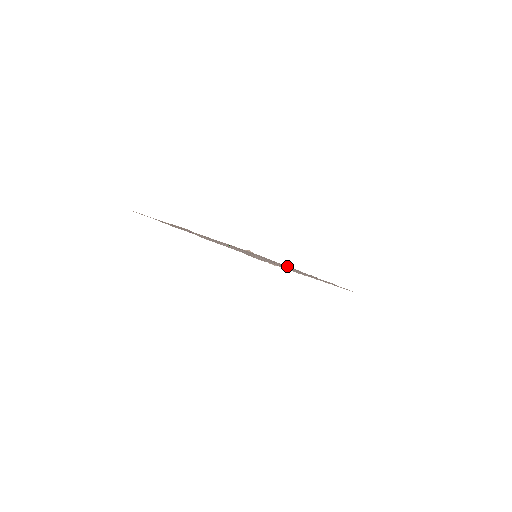
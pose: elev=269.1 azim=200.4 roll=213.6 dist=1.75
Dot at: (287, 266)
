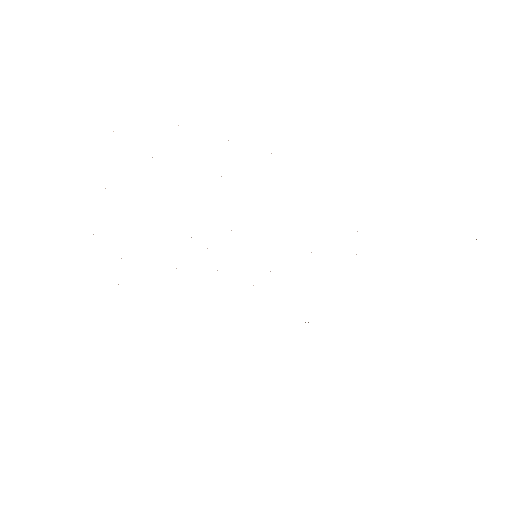
Dot at: occluded
